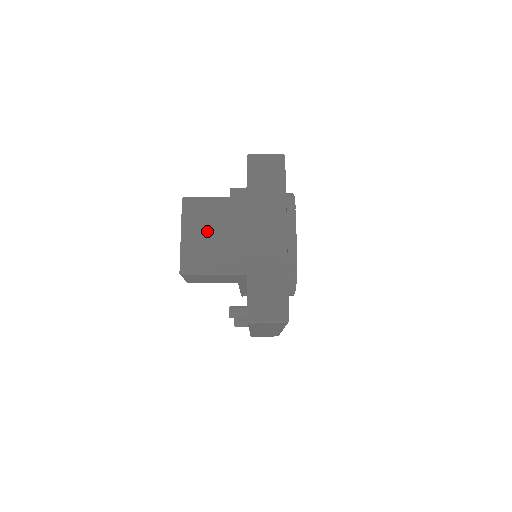
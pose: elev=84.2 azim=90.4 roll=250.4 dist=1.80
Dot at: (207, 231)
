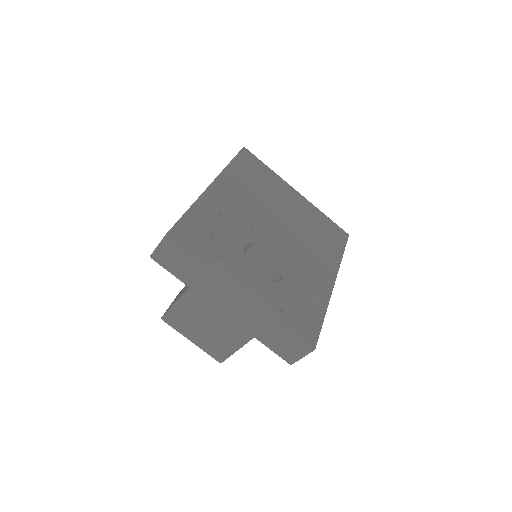
Dot at: (199, 330)
